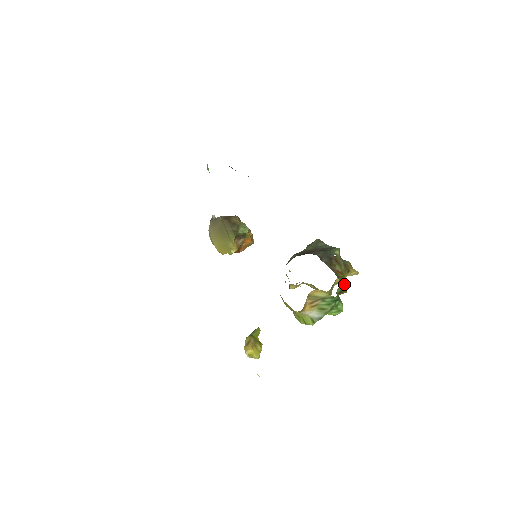
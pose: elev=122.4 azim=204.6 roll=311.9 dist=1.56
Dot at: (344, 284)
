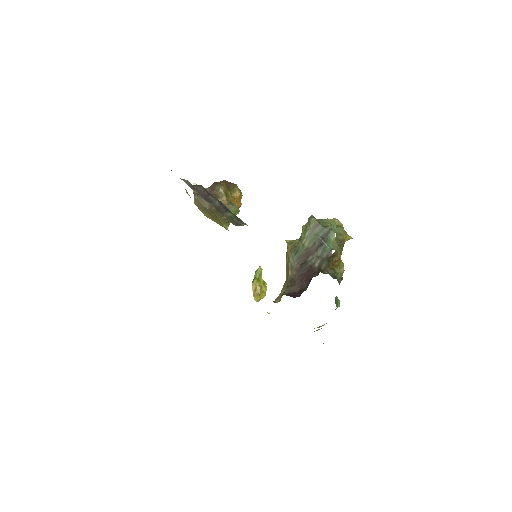
Dot at: (340, 273)
